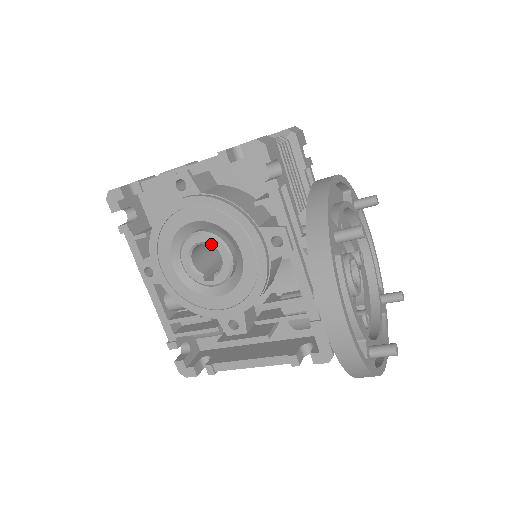
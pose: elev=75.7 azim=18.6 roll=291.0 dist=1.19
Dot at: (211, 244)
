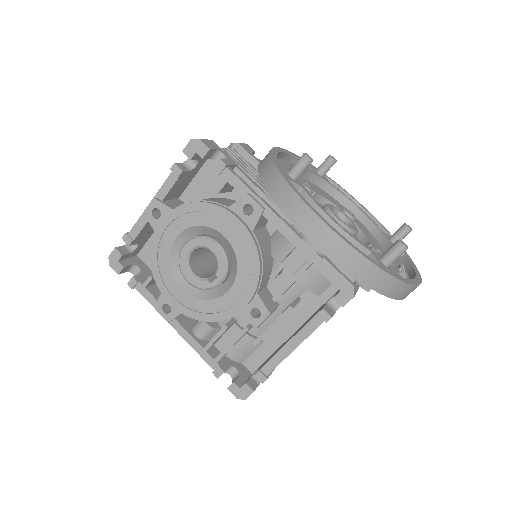
Dot at: (199, 246)
